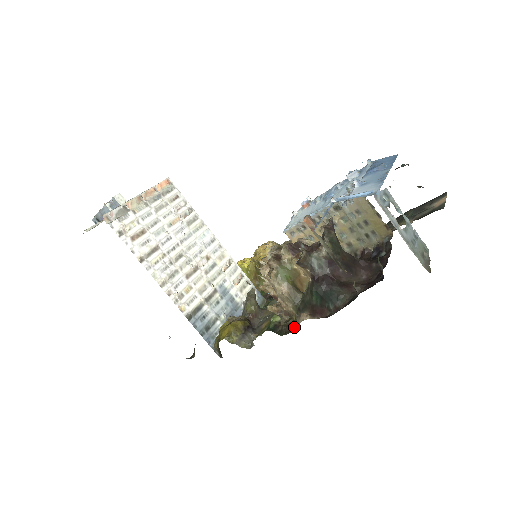
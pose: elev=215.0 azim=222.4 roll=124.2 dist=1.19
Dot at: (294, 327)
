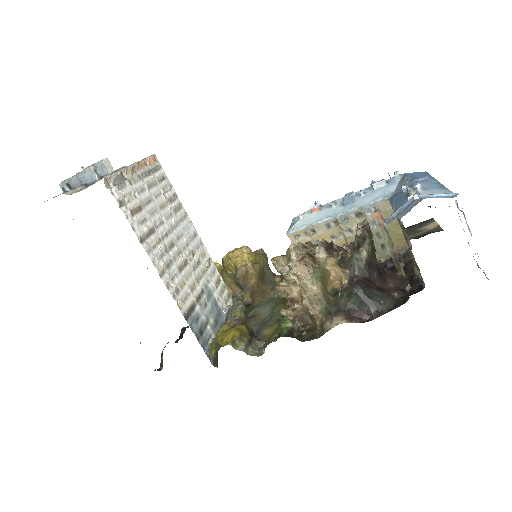
Dot at: (320, 332)
